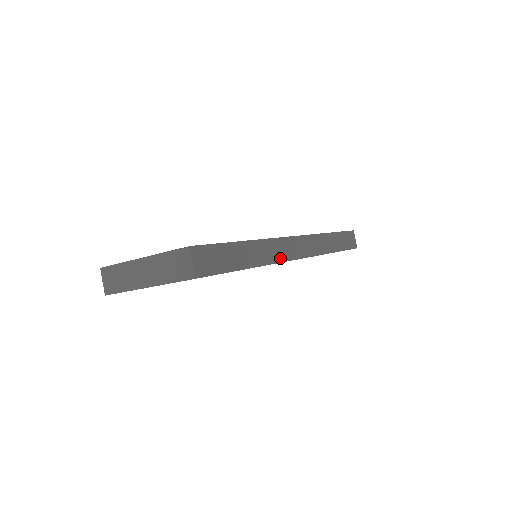
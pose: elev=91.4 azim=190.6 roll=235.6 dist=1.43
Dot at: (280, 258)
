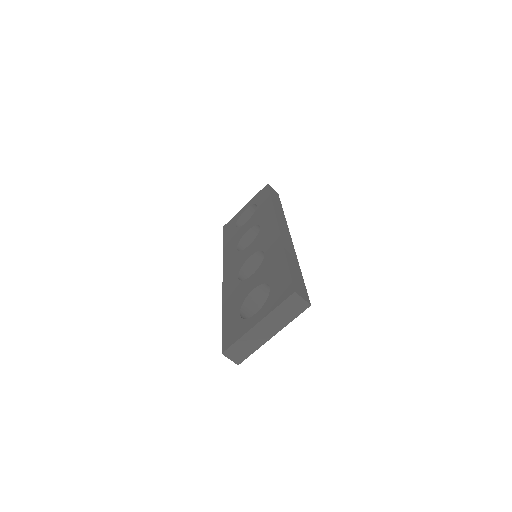
Dot at: (292, 247)
